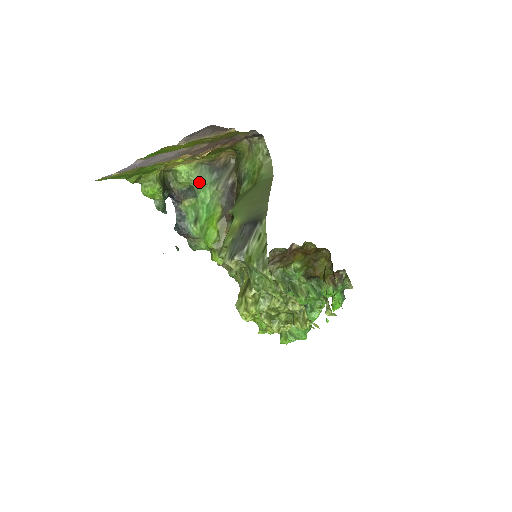
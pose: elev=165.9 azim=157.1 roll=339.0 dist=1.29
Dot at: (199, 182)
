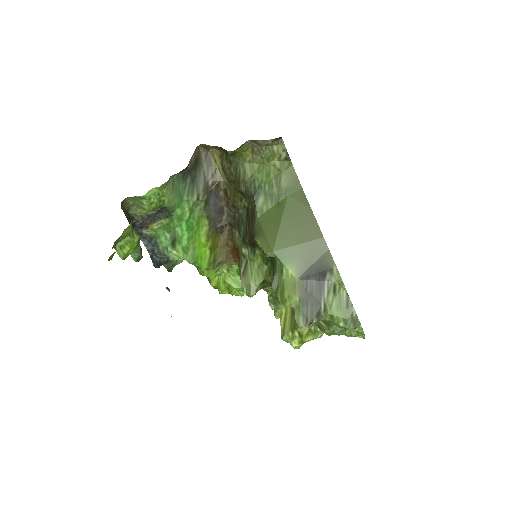
Dot at: (173, 199)
